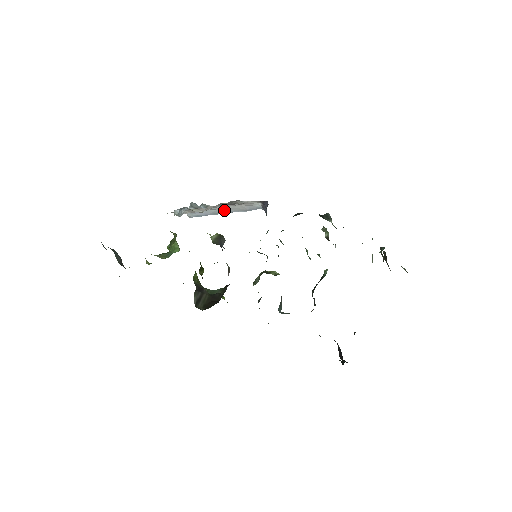
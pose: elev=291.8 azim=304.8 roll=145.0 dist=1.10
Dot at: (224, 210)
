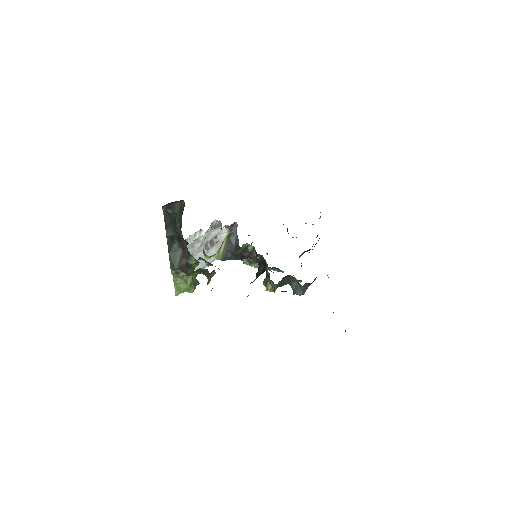
Dot at: (203, 263)
